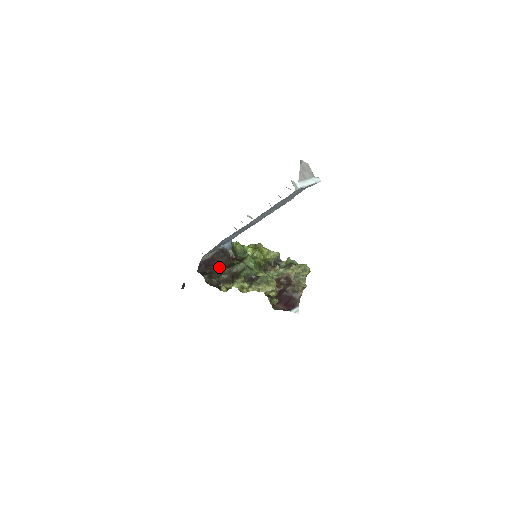
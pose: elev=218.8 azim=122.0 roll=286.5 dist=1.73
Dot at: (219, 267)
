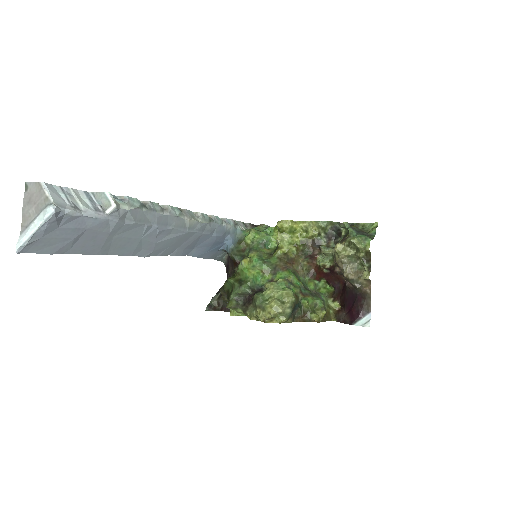
Dot at: occluded
